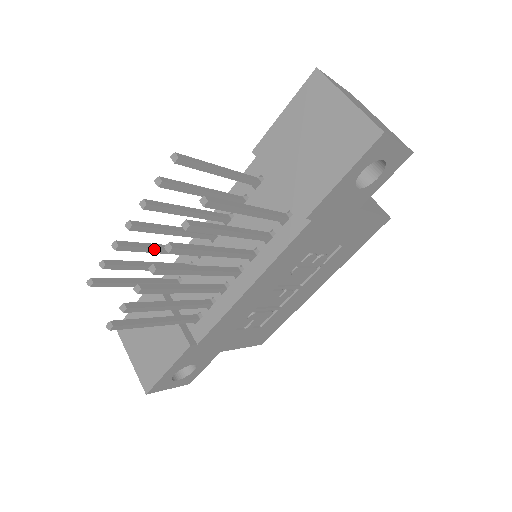
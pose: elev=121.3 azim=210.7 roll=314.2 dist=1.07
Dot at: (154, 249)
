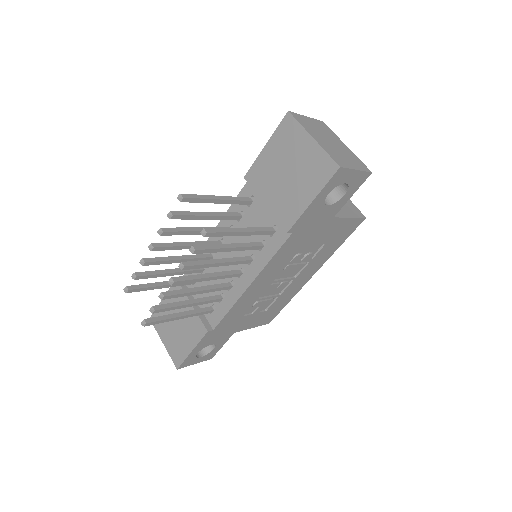
Dot at: (172, 261)
